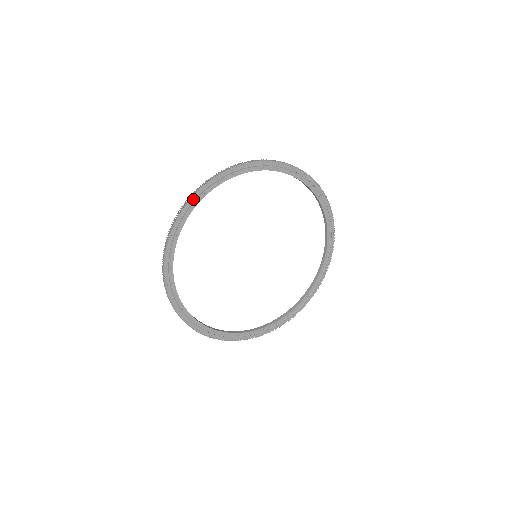
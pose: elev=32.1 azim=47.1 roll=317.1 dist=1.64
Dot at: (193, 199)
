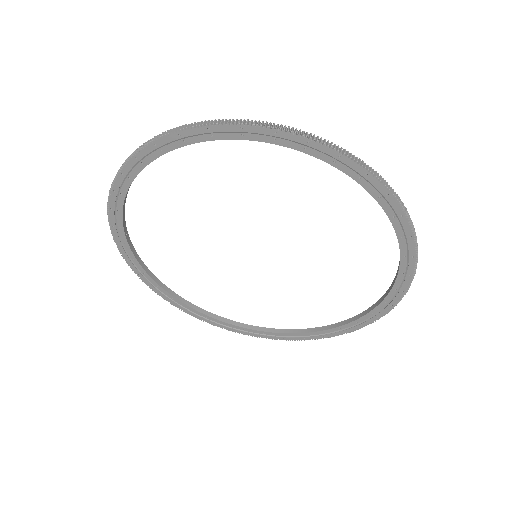
Dot at: (285, 135)
